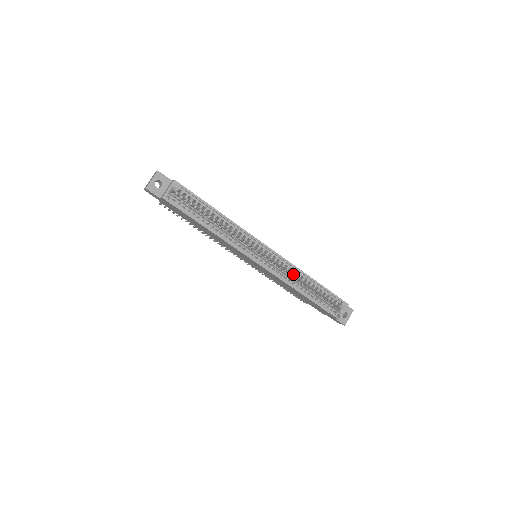
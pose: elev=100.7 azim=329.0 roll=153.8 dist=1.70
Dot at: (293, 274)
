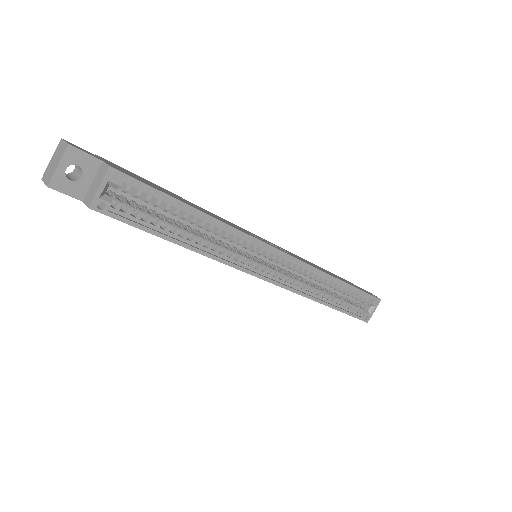
Dot at: (313, 278)
